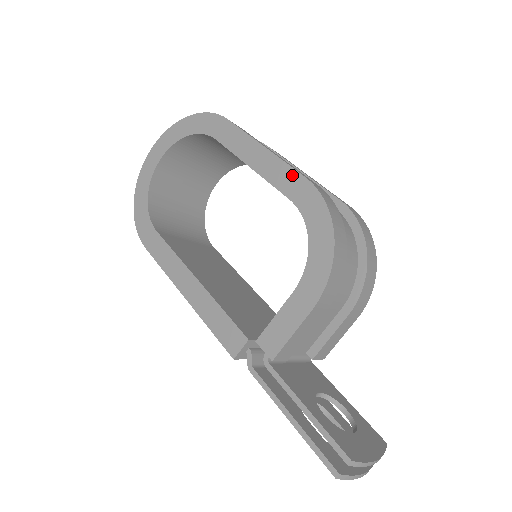
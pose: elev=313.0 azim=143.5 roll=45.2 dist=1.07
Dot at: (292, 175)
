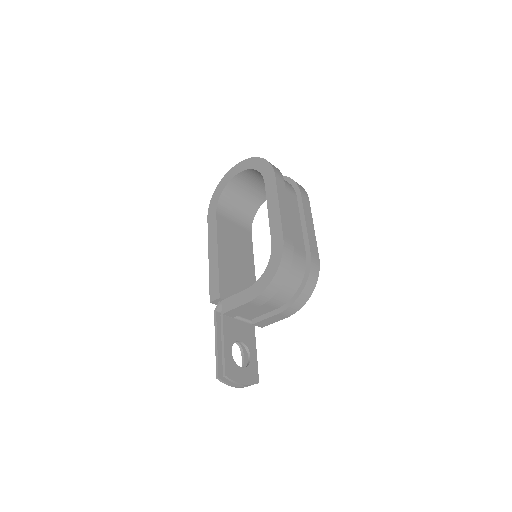
Dot at: (279, 231)
